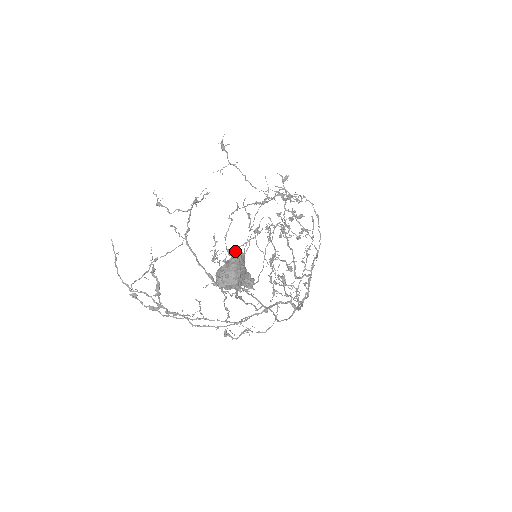
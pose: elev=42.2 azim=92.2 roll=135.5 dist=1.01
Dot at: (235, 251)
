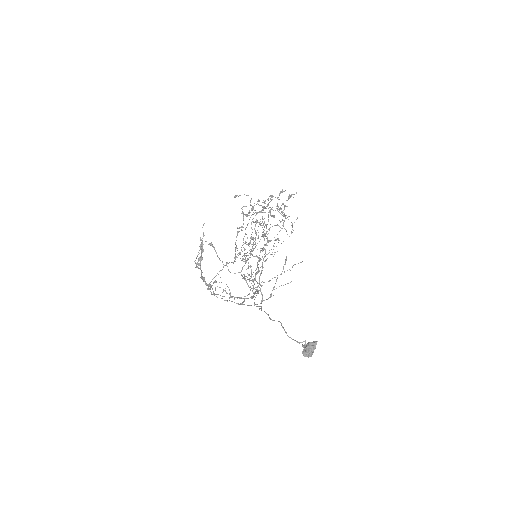
Dot at: occluded
